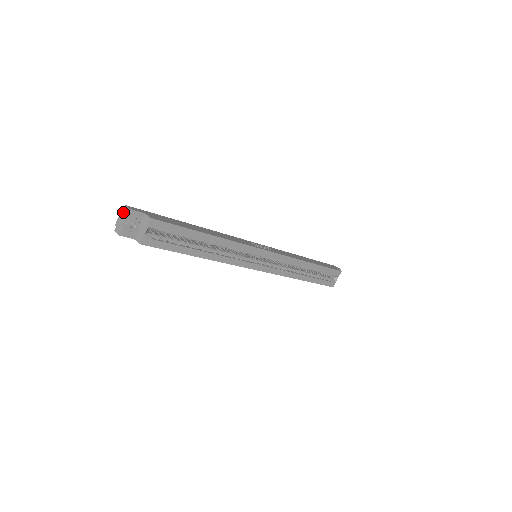
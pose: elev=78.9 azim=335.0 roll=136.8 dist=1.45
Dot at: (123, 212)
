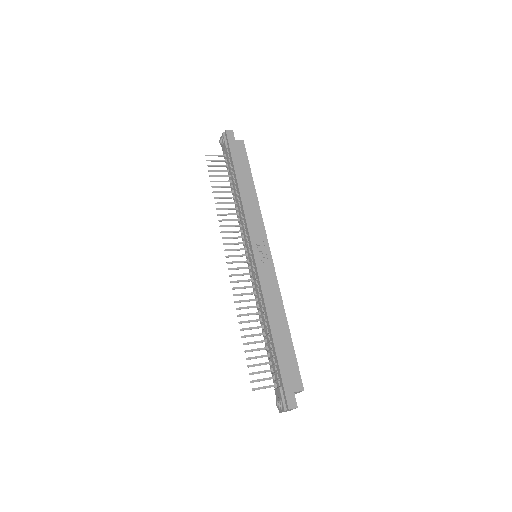
Dot at: occluded
